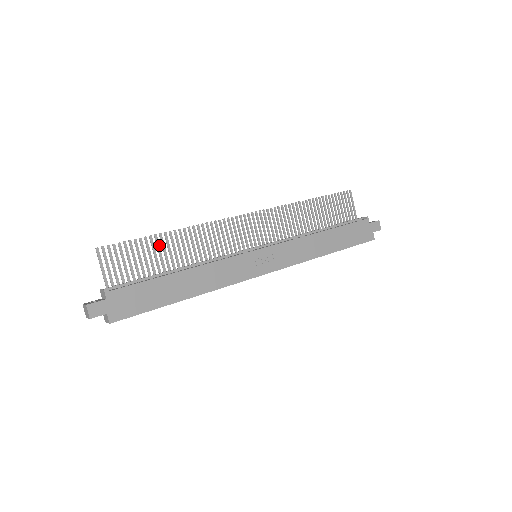
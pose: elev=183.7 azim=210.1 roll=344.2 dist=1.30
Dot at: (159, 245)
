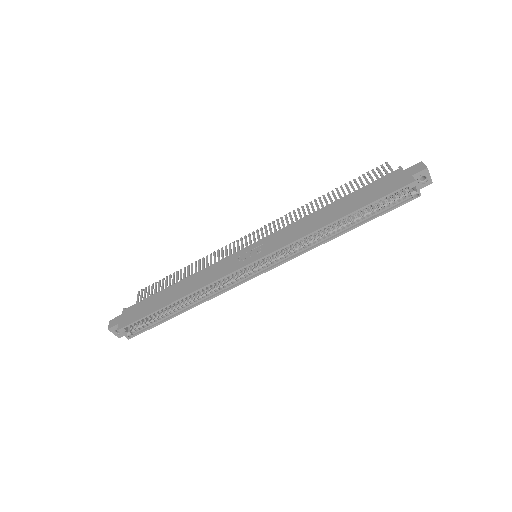
Dot at: (178, 277)
